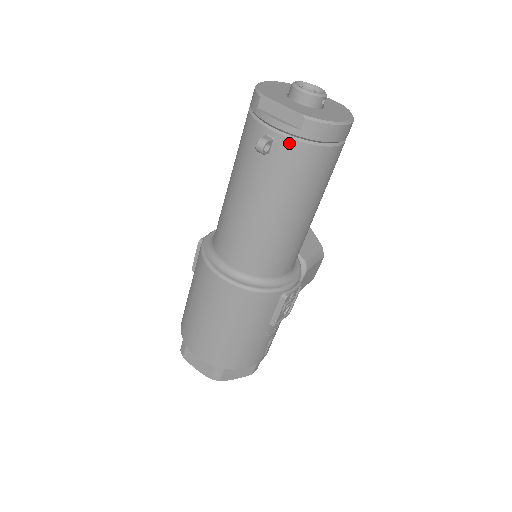
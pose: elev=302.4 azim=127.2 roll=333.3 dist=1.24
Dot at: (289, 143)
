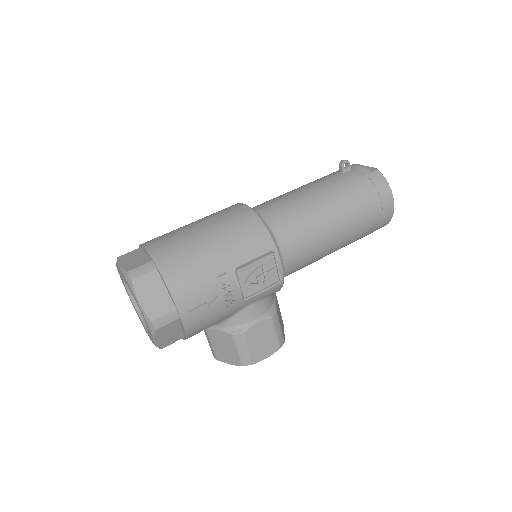
Dot at: (360, 173)
